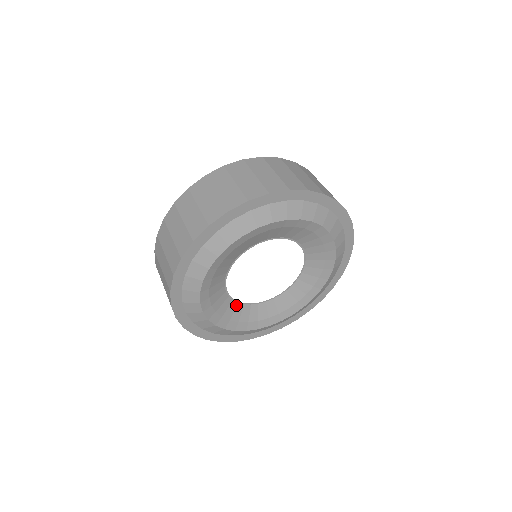
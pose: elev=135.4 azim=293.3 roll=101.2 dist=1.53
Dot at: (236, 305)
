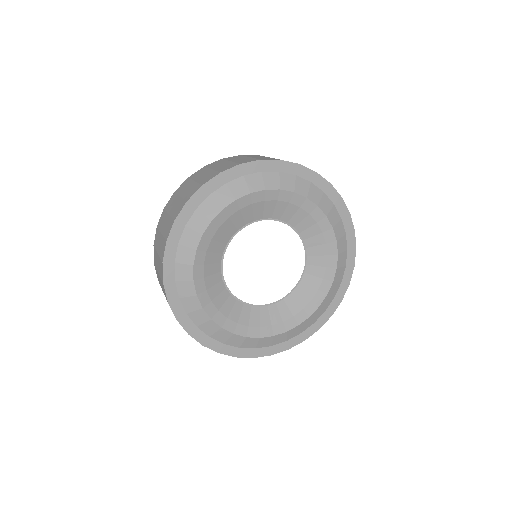
Dot at: (259, 310)
